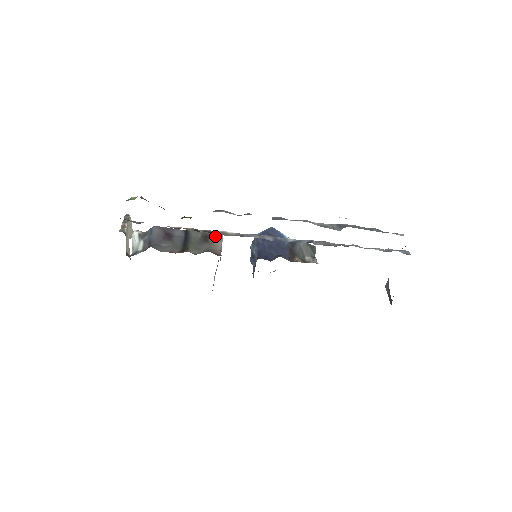
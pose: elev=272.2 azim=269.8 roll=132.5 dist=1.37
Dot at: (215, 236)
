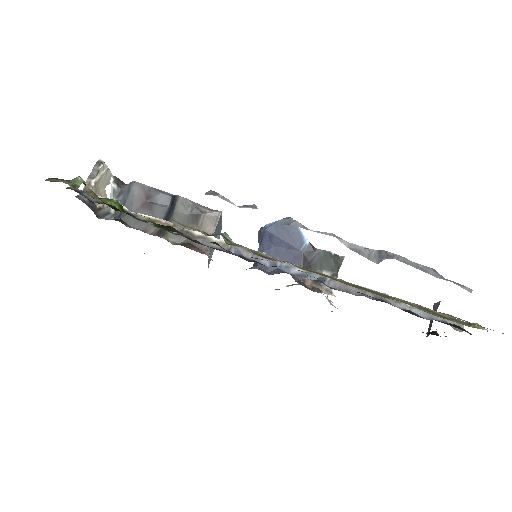
Dot at: (209, 216)
